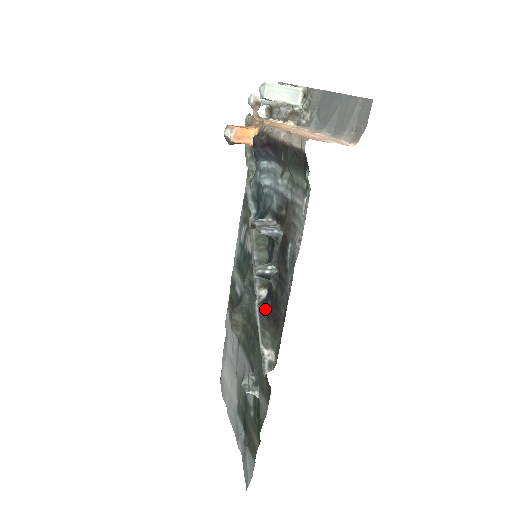
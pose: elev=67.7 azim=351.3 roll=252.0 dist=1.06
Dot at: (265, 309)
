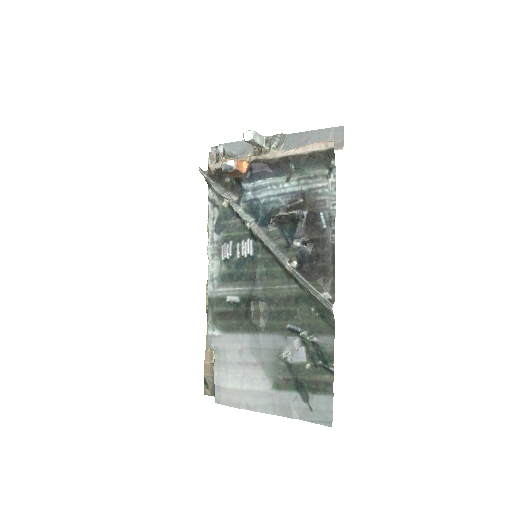
Dot at: (304, 271)
